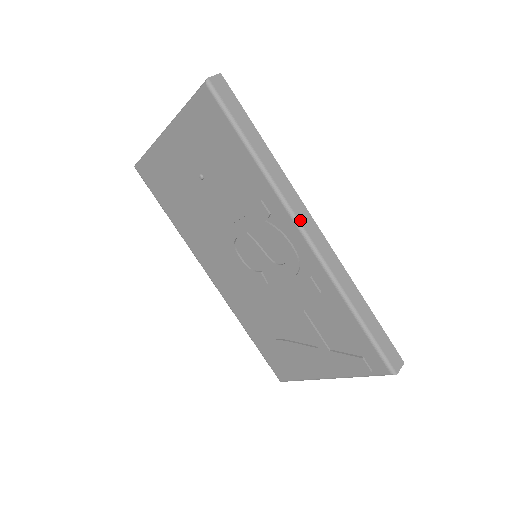
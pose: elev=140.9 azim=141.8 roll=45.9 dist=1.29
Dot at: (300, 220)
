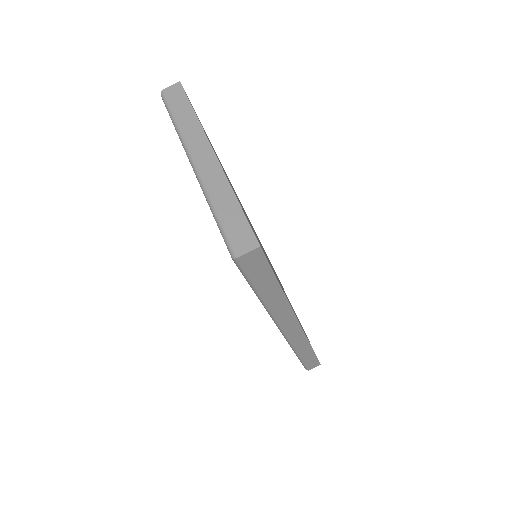
Dot at: (283, 328)
